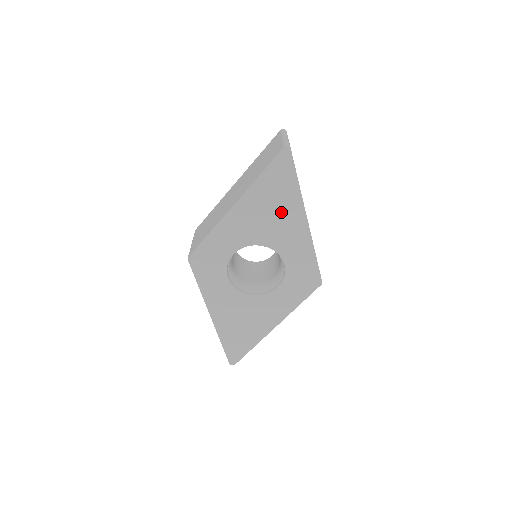
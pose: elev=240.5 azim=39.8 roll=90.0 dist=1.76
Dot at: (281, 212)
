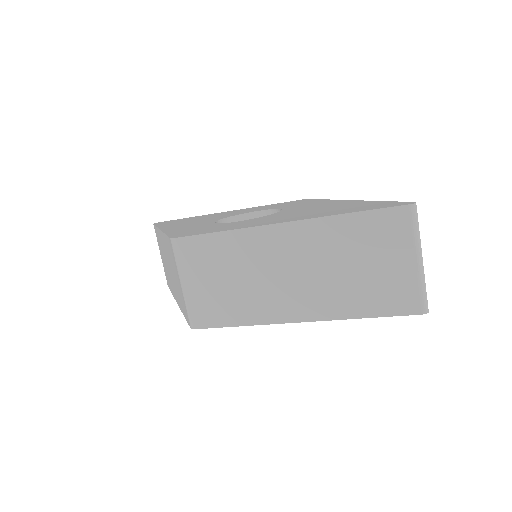
Dot at: occluded
